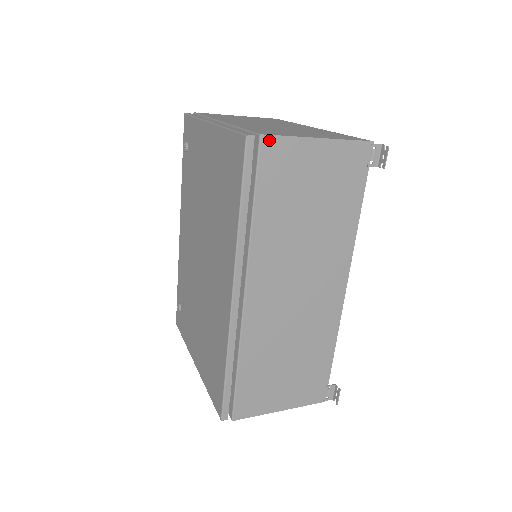
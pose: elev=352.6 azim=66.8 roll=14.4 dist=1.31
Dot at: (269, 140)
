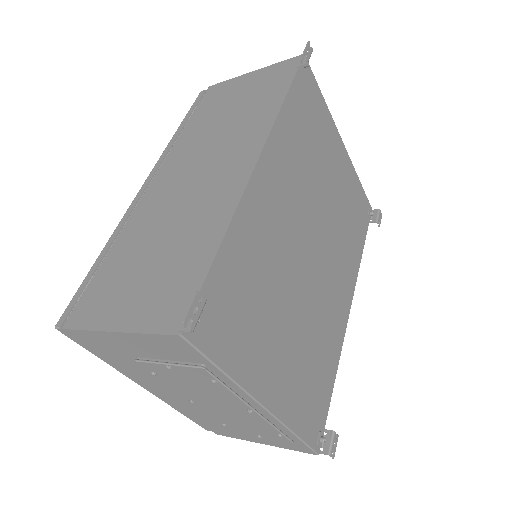
Dot at: (214, 87)
